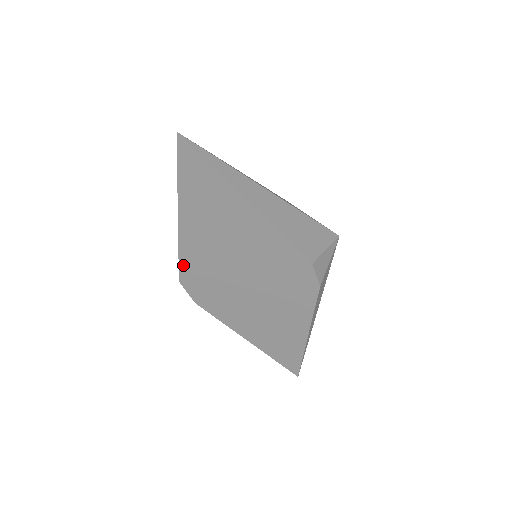
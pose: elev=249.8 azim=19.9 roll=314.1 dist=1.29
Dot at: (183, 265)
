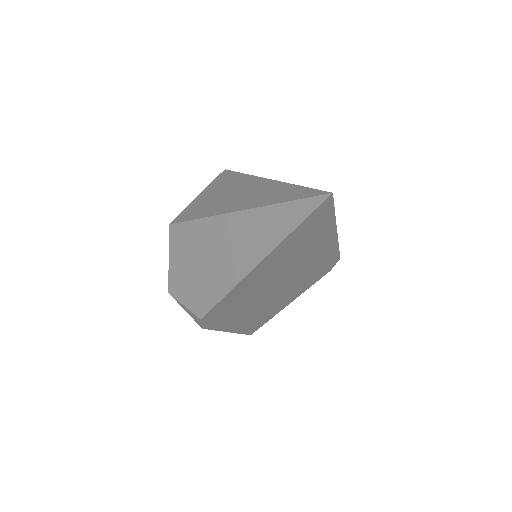
Dot at: (219, 304)
